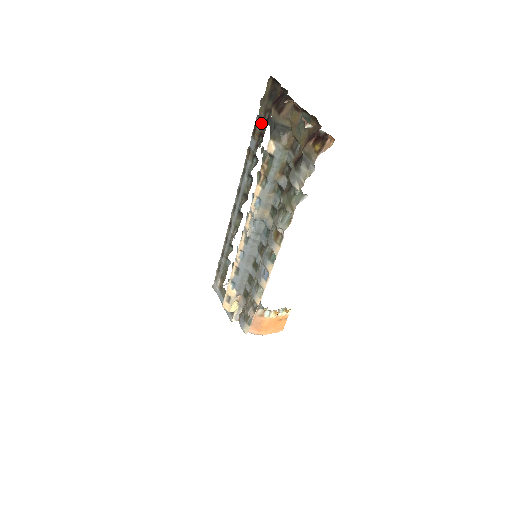
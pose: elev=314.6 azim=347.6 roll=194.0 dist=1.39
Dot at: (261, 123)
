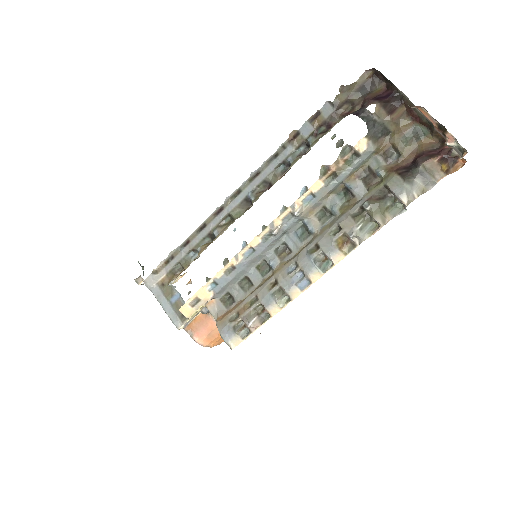
Dot at: (333, 111)
